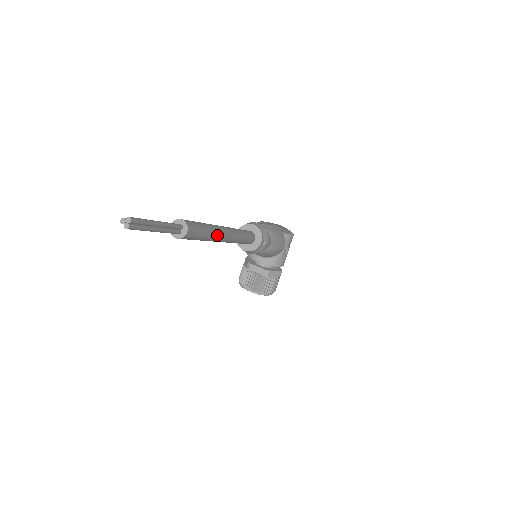
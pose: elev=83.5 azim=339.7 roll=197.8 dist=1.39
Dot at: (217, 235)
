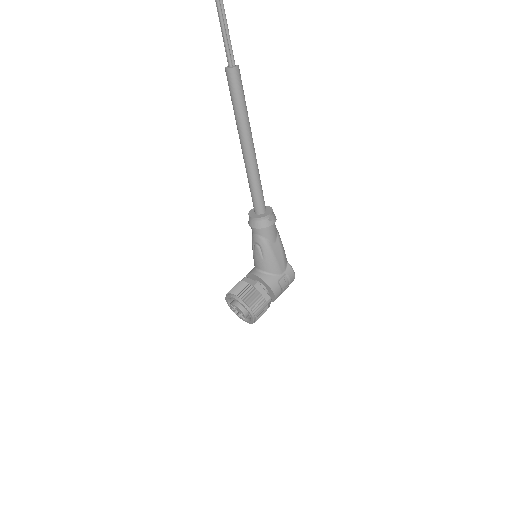
Dot at: (248, 124)
